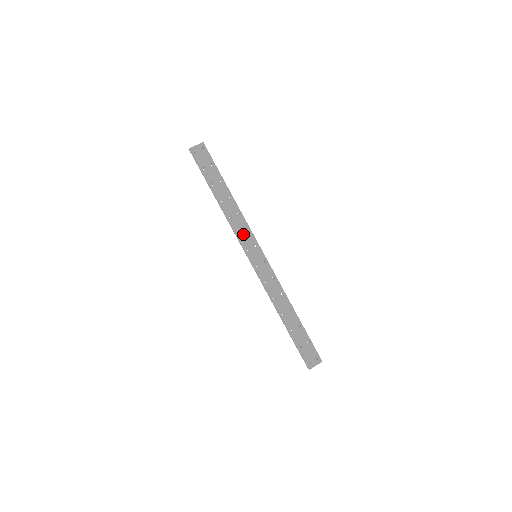
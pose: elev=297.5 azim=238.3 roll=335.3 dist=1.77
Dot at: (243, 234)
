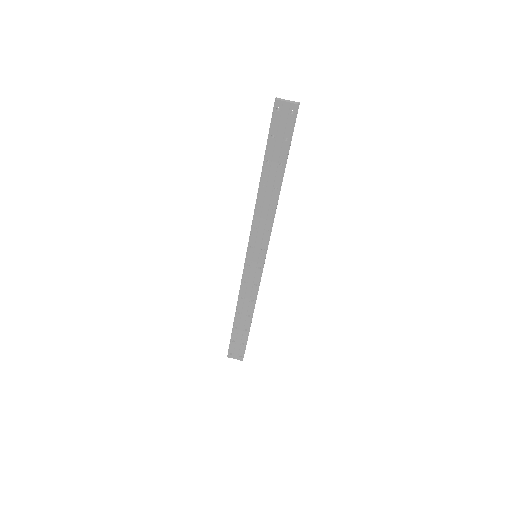
Dot at: (259, 231)
